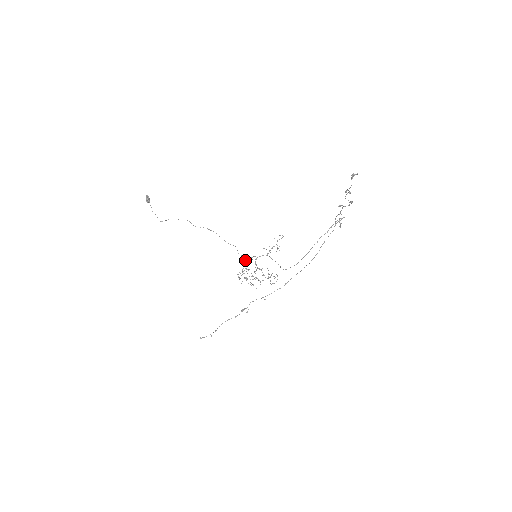
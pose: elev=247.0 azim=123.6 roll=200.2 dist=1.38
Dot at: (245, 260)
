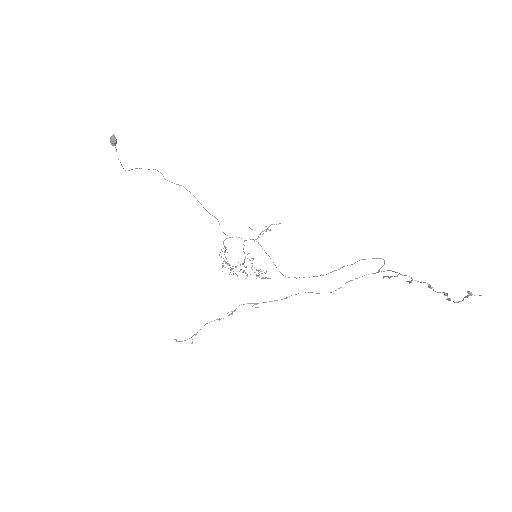
Dot at: occluded
